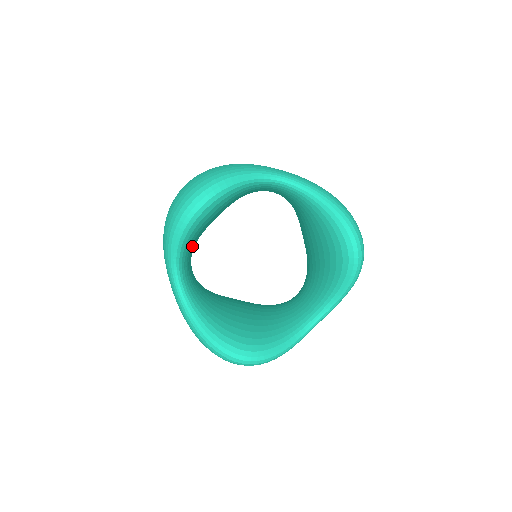
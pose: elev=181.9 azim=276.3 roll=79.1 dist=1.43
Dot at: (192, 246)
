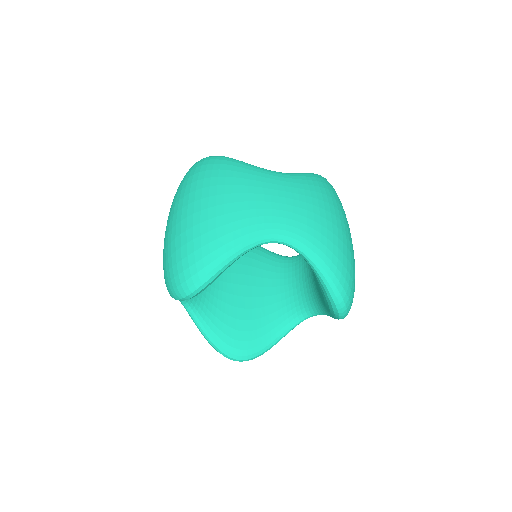
Dot at: occluded
